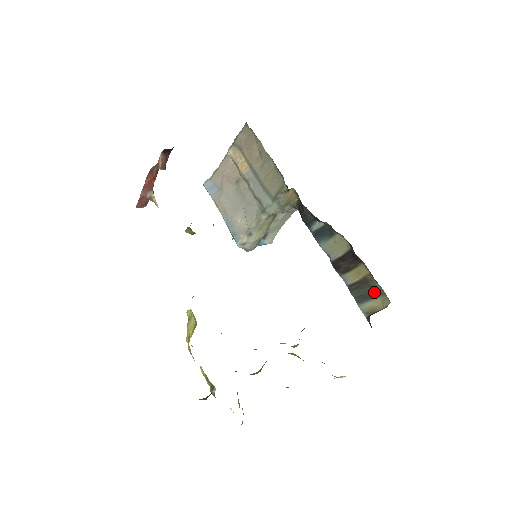
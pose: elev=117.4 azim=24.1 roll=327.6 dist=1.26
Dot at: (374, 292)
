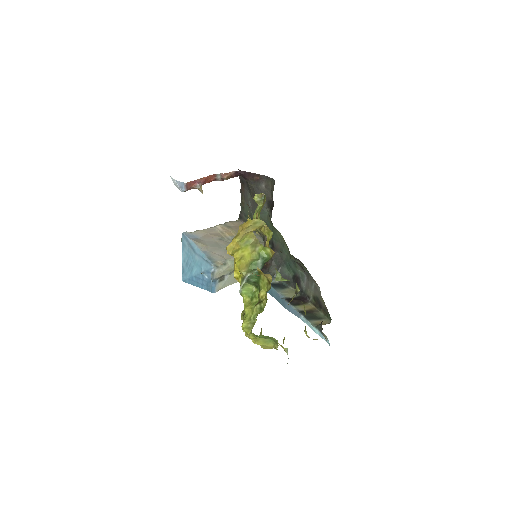
Dot at: (318, 317)
